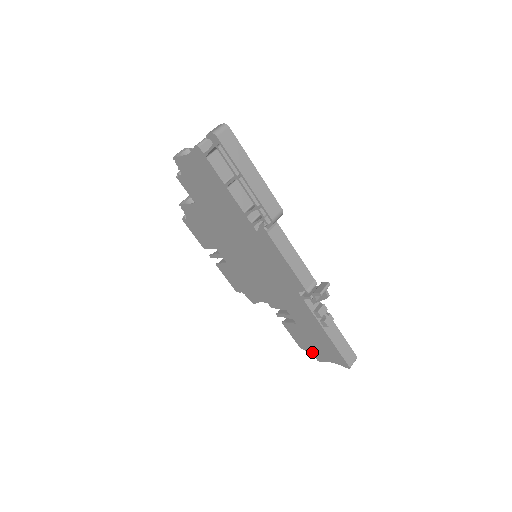
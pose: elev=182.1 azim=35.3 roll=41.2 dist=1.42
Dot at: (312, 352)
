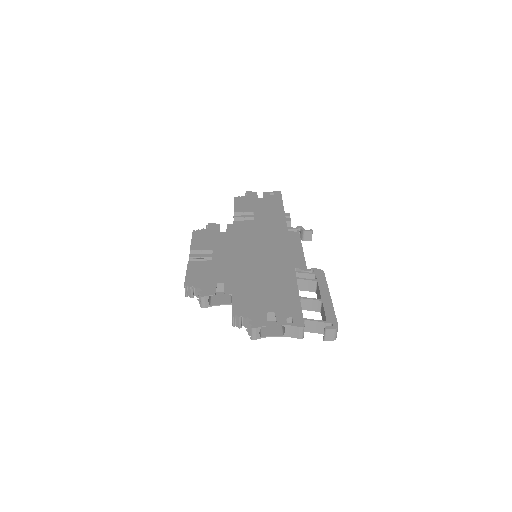
Dot at: occluded
